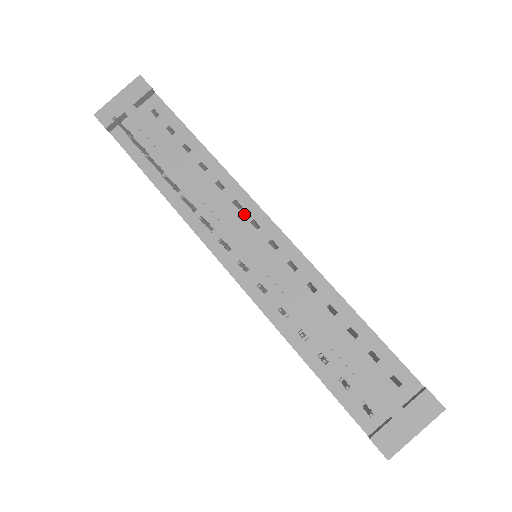
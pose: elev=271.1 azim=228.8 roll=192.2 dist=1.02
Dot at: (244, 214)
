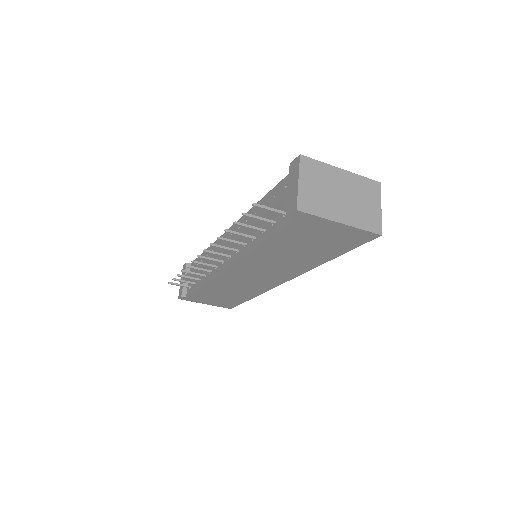
Dot at: occluded
